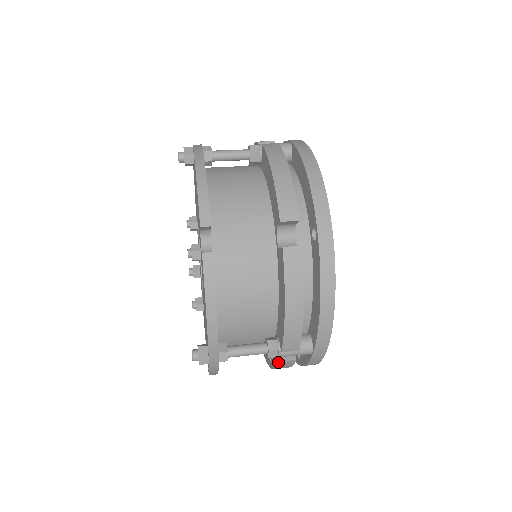
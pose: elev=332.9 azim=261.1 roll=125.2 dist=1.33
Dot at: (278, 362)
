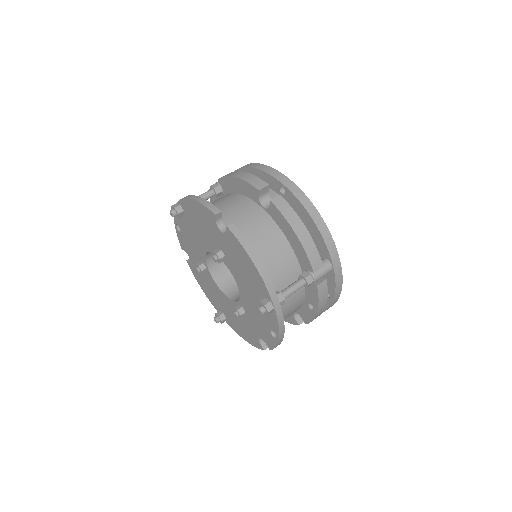
Dot at: (317, 288)
